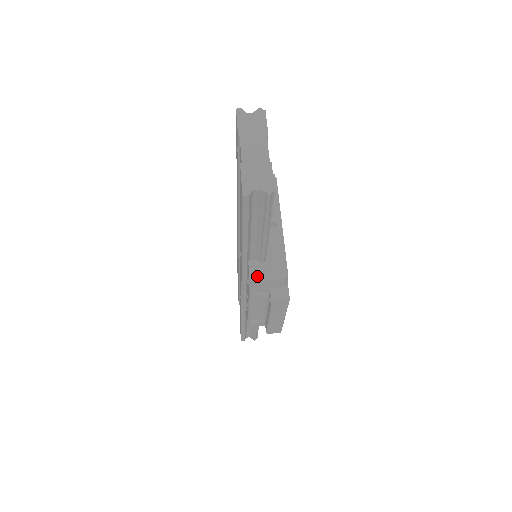
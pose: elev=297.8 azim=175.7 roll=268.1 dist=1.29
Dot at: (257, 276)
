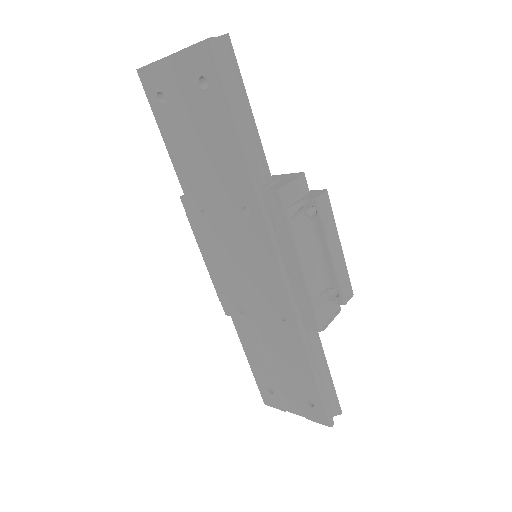
Dot at: (281, 186)
